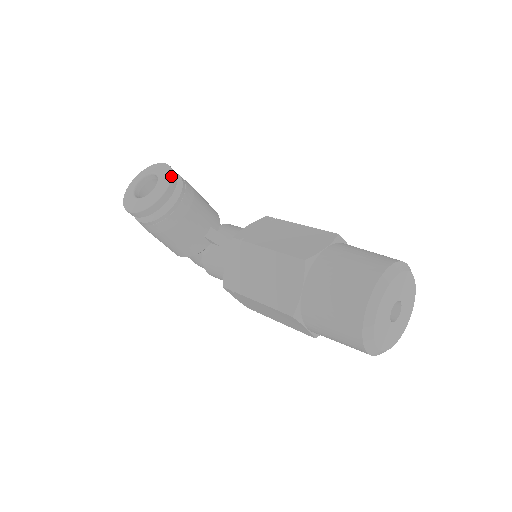
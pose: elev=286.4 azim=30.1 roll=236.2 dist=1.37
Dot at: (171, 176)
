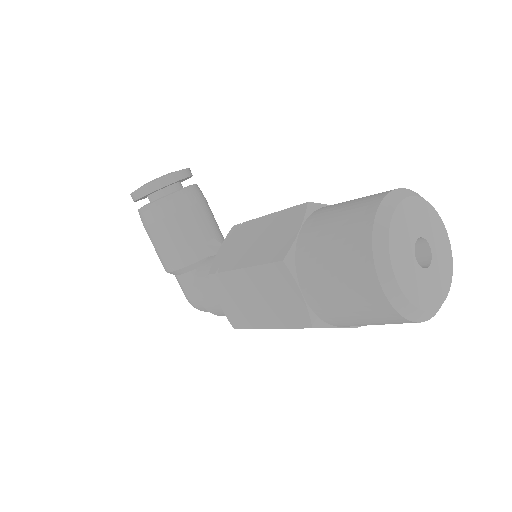
Dot at: (186, 168)
